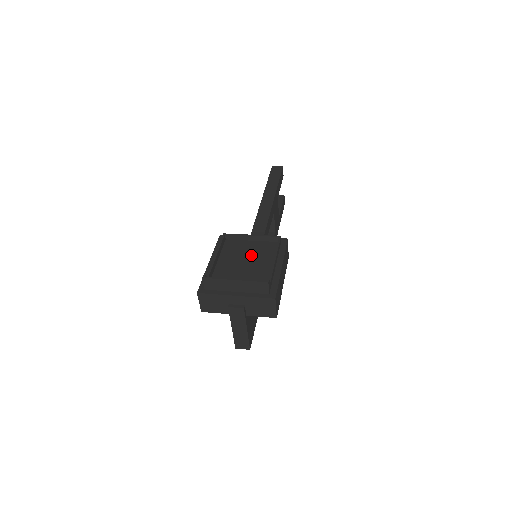
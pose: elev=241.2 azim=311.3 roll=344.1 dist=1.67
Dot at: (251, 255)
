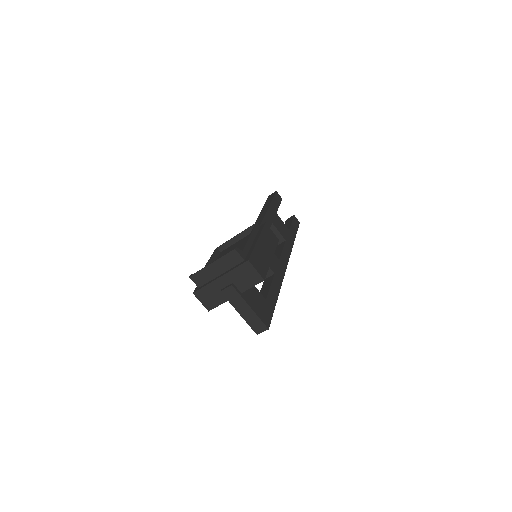
Dot at: occluded
